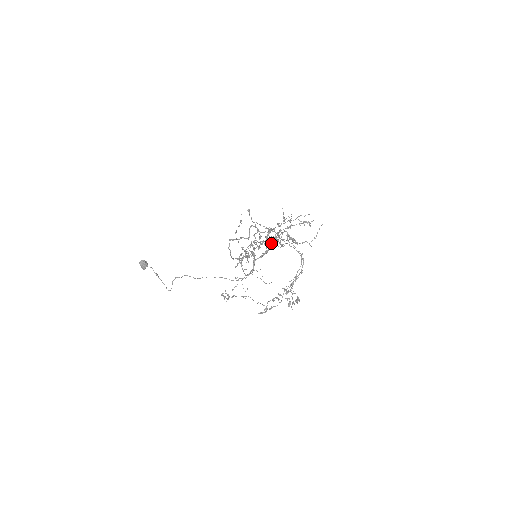
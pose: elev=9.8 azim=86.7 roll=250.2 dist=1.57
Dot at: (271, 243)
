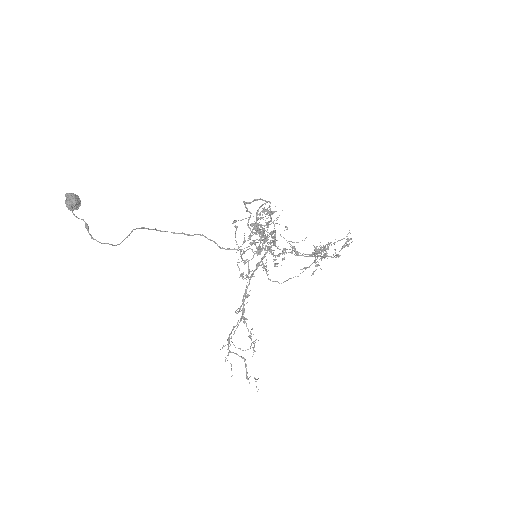
Dot at: occluded
